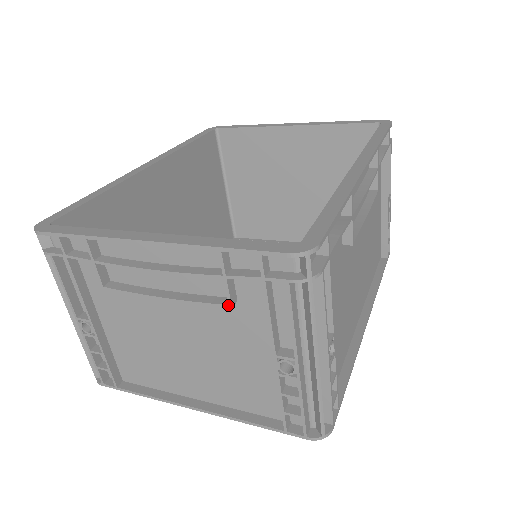
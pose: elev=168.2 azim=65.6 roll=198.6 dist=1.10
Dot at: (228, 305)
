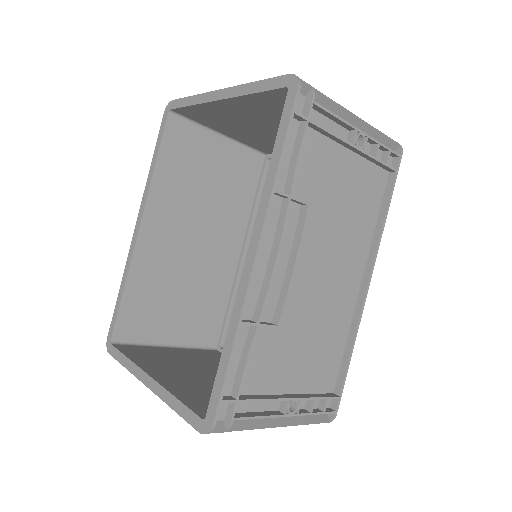
Dot at: occluded
